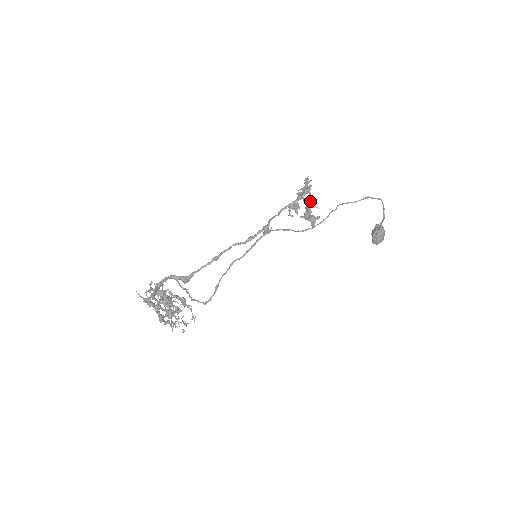
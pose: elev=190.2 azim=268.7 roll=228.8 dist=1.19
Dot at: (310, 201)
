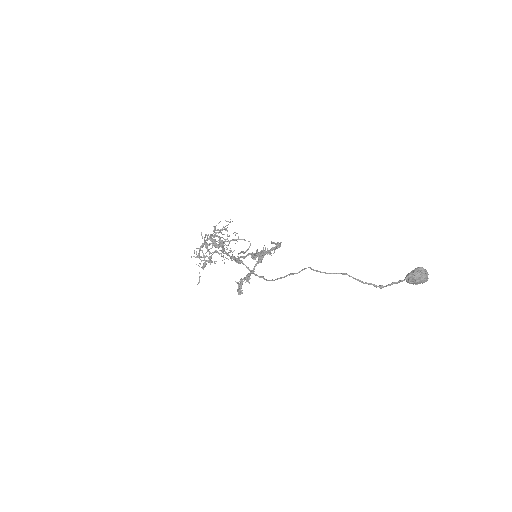
Dot at: (250, 272)
